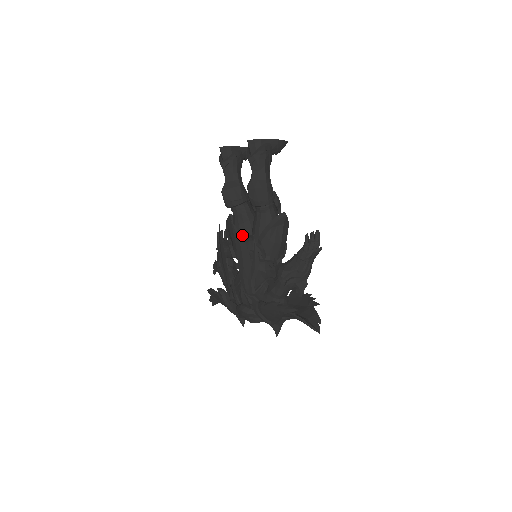
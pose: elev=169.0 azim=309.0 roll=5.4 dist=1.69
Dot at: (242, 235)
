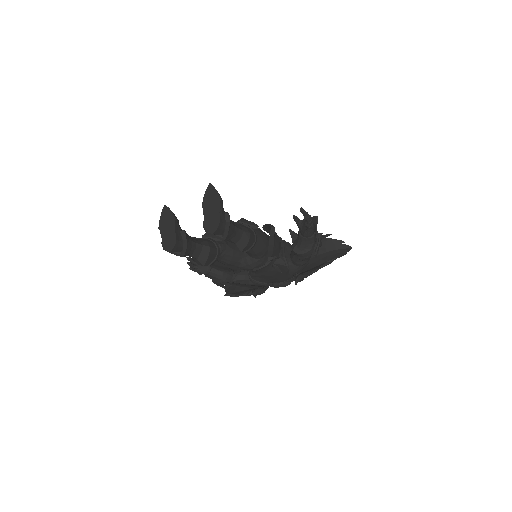
Dot at: (240, 262)
